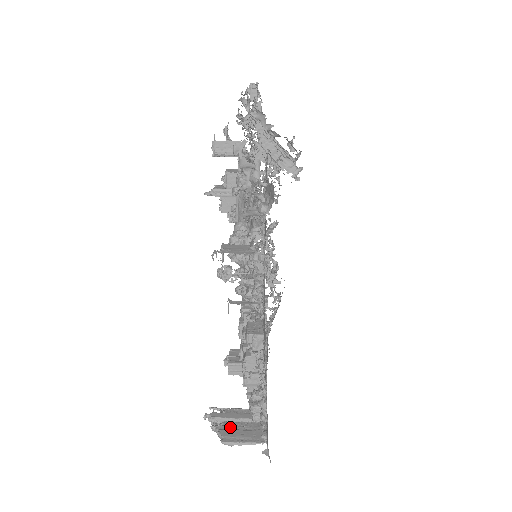
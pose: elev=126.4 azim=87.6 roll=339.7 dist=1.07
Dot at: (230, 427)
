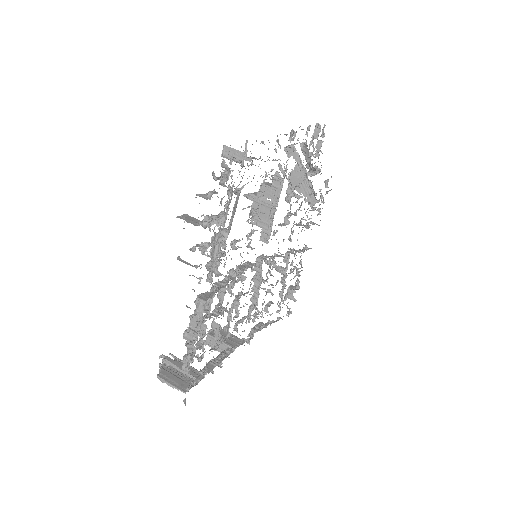
Dot at: (171, 371)
